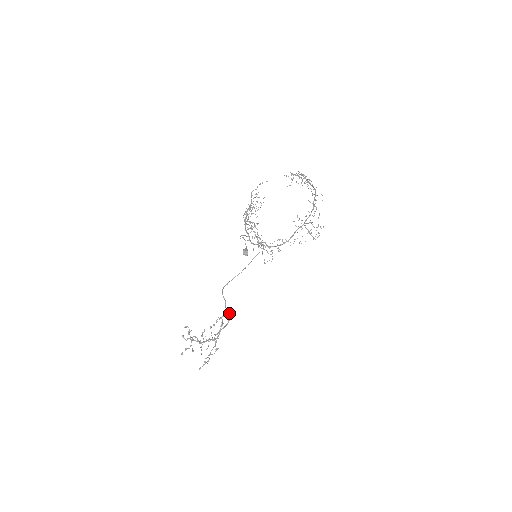
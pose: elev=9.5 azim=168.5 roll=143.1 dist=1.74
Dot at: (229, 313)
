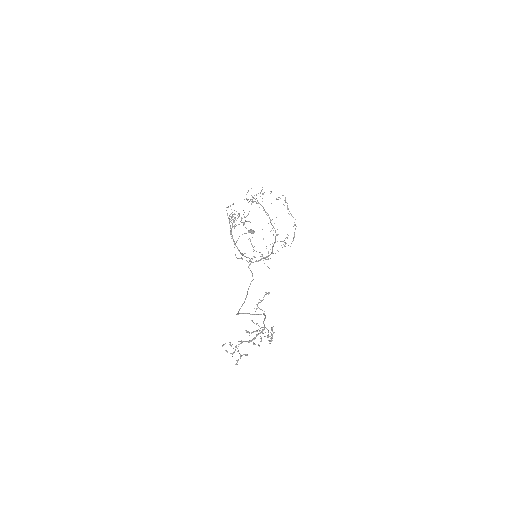
Dot at: (260, 314)
